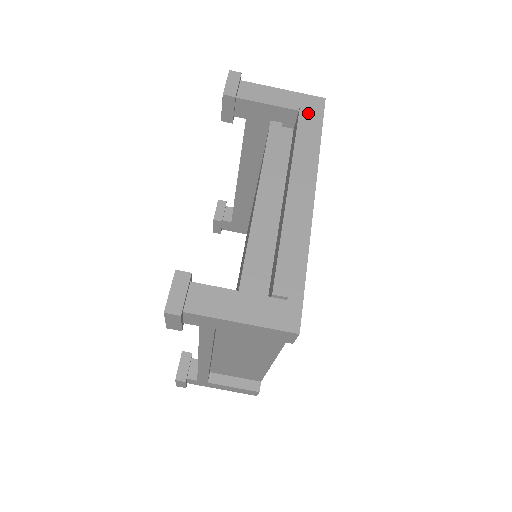
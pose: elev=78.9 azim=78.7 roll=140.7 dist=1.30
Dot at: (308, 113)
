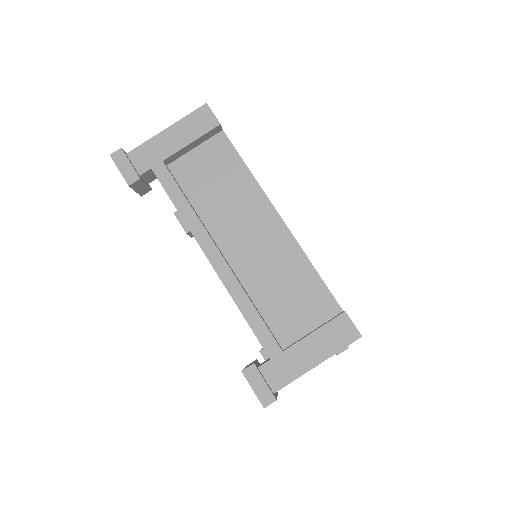
Dot at: occluded
